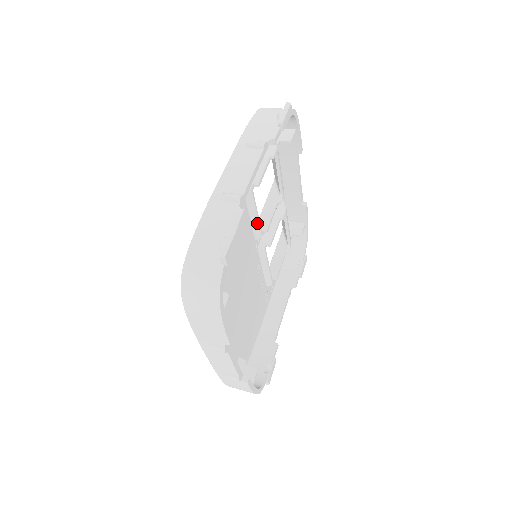
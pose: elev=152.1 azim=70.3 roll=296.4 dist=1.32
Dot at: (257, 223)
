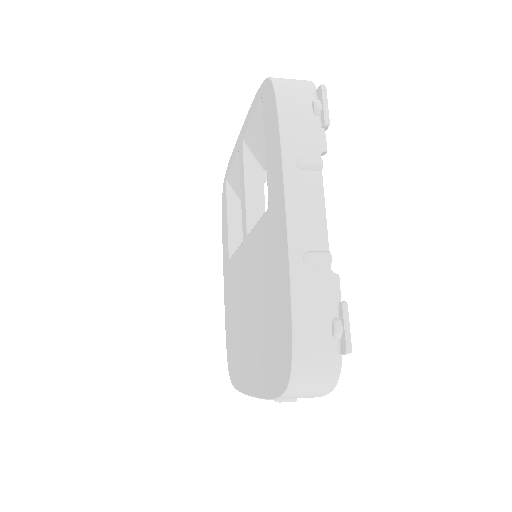
Dot at: occluded
